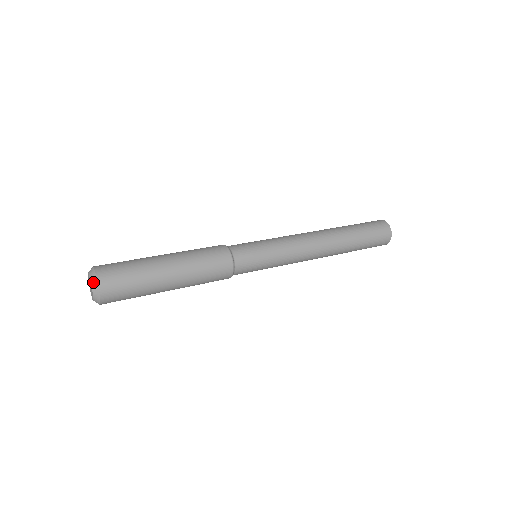
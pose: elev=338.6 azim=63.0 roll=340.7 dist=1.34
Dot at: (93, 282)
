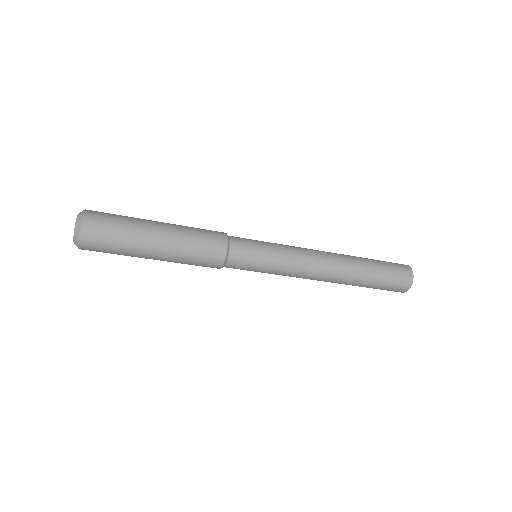
Dot at: (77, 223)
